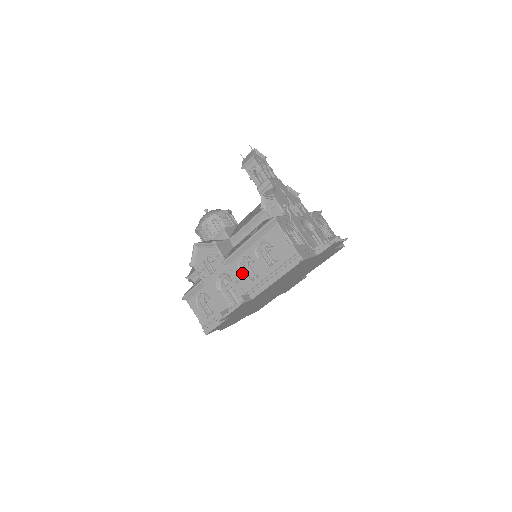
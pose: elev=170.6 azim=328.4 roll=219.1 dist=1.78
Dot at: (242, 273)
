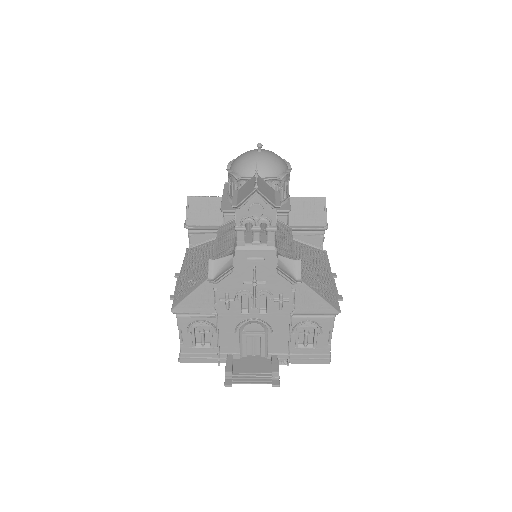
Dot at: occluded
